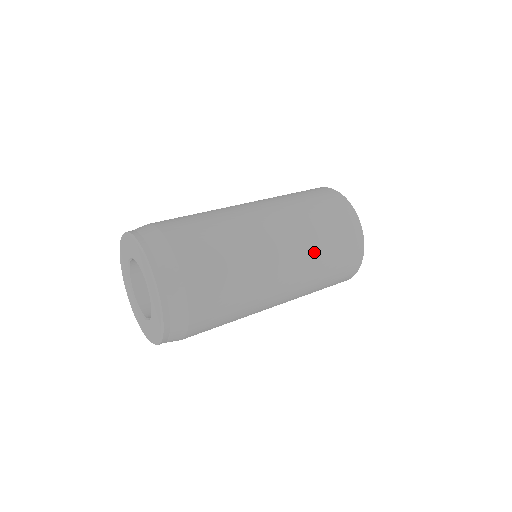
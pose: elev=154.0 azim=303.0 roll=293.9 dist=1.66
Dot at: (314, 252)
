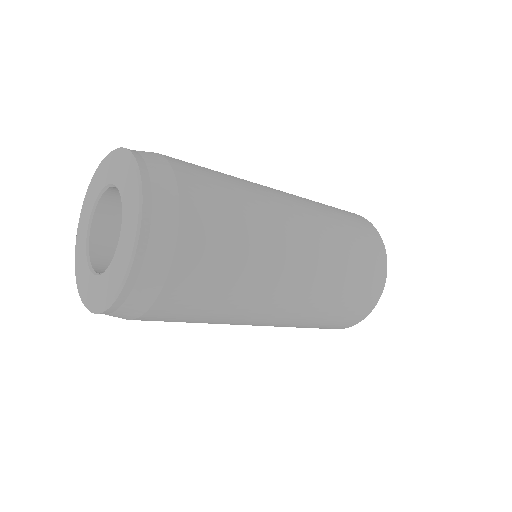
Dot at: occluded
